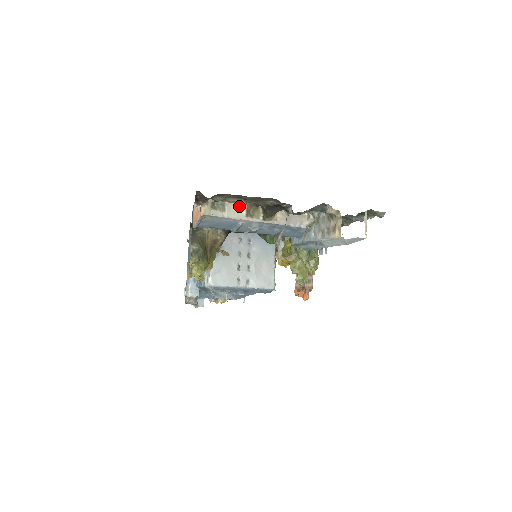
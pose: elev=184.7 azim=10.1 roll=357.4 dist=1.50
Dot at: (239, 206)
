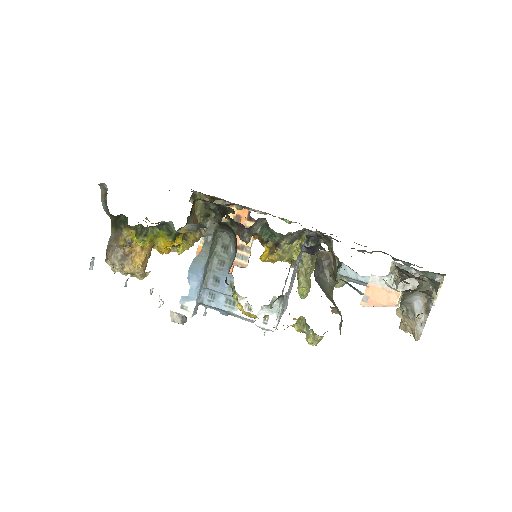
Dot at: occluded
